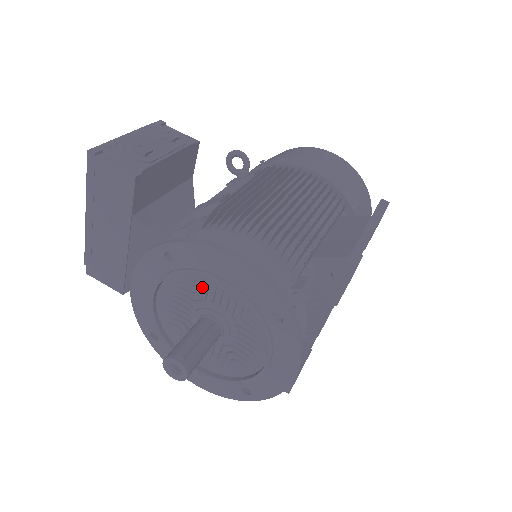
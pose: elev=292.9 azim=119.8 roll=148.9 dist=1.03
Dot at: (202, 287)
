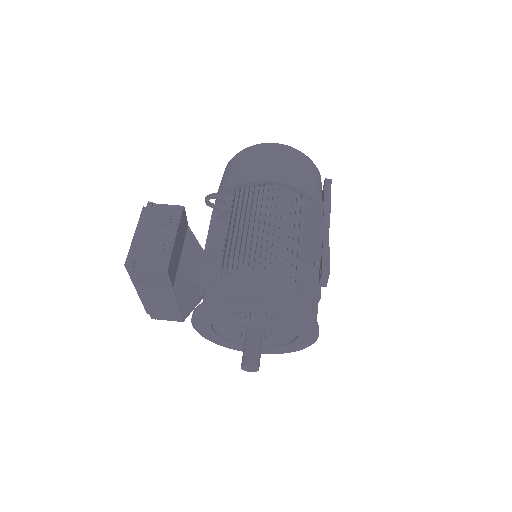
Dot at: (240, 313)
